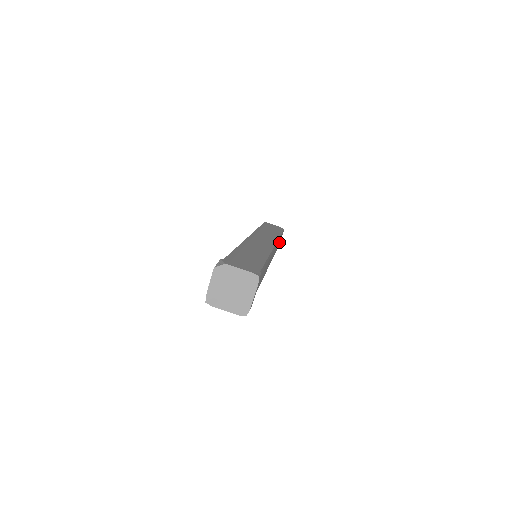
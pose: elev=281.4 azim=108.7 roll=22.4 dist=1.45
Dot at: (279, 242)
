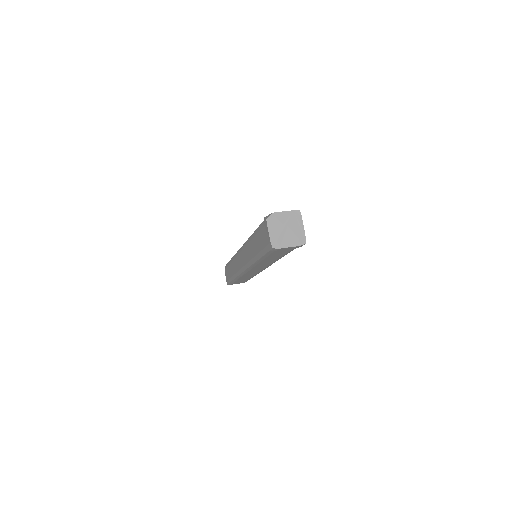
Dot at: occluded
